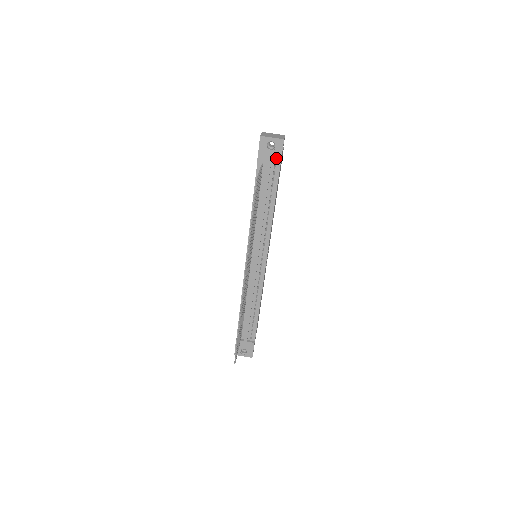
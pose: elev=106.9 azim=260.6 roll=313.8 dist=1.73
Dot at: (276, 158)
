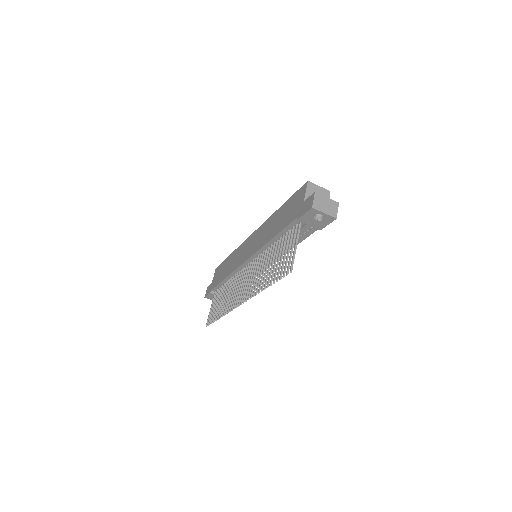
Dot at: (319, 225)
